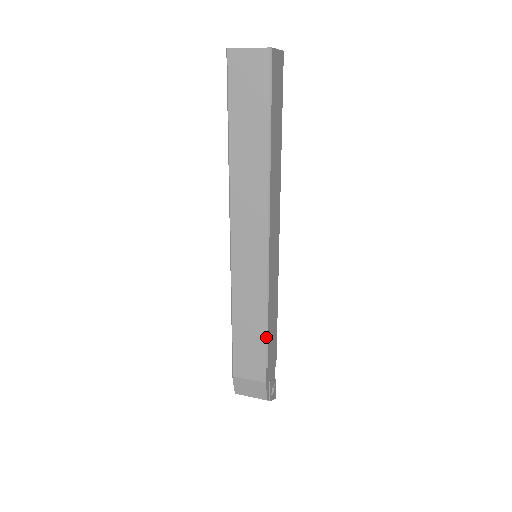
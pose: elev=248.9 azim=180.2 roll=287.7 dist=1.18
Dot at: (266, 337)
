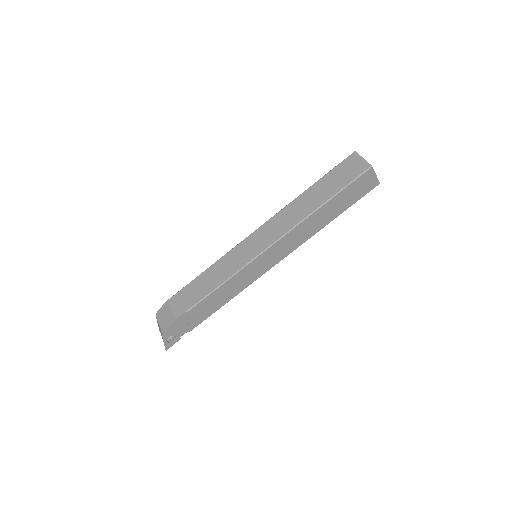
Dot at: (208, 294)
